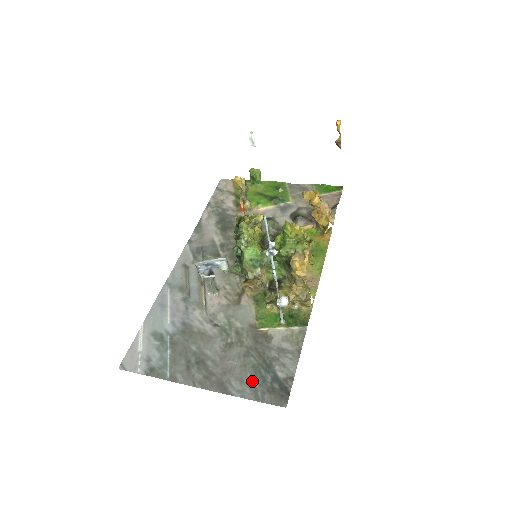
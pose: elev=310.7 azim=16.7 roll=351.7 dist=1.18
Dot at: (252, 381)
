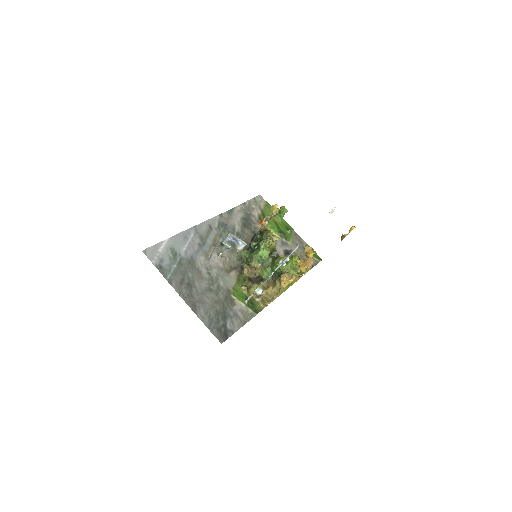
Dot at: (212, 317)
